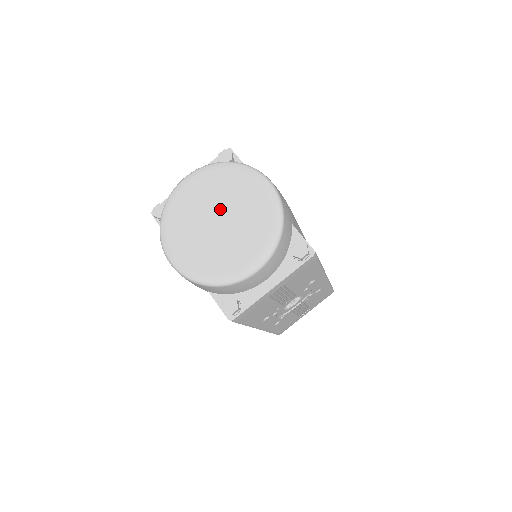
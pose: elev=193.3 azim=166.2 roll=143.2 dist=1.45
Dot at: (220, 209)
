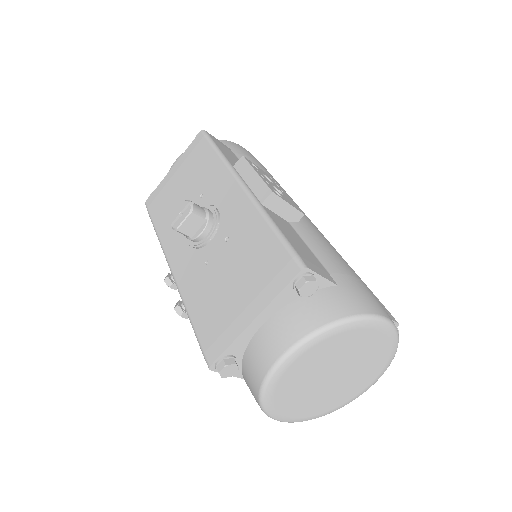
Dot at: (335, 367)
